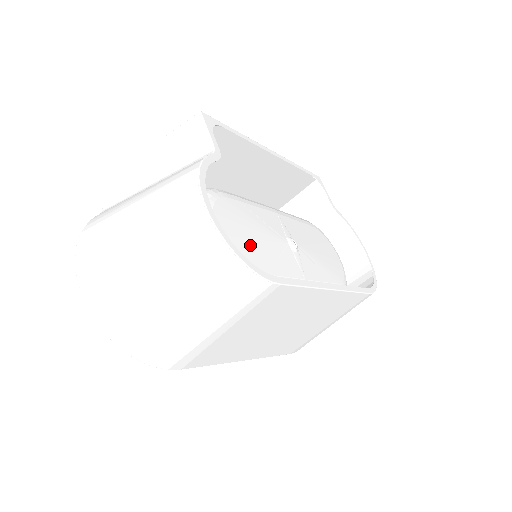
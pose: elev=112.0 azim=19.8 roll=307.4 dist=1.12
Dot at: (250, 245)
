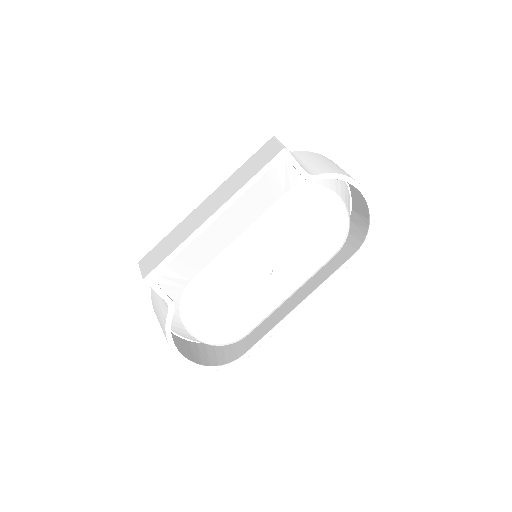
Dot at: (229, 317)
